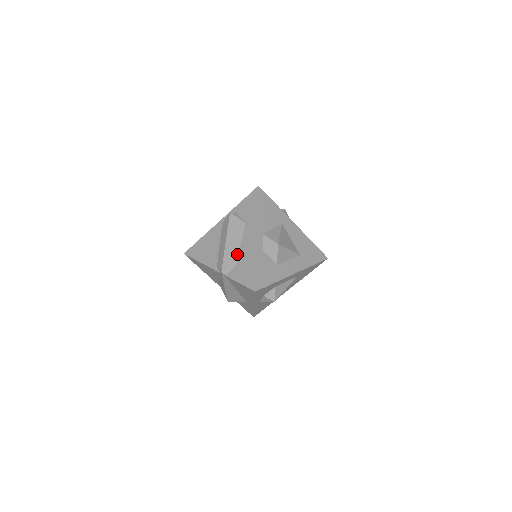
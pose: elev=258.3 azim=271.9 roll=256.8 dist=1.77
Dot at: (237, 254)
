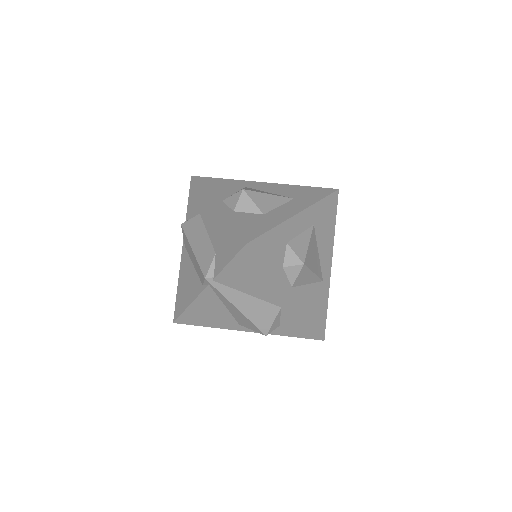
Dot at: (209, 245)
